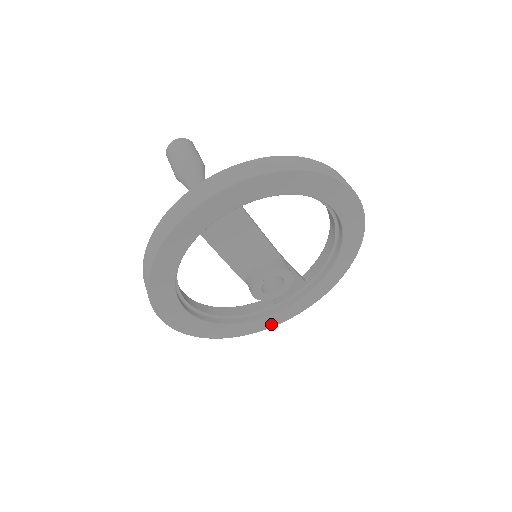
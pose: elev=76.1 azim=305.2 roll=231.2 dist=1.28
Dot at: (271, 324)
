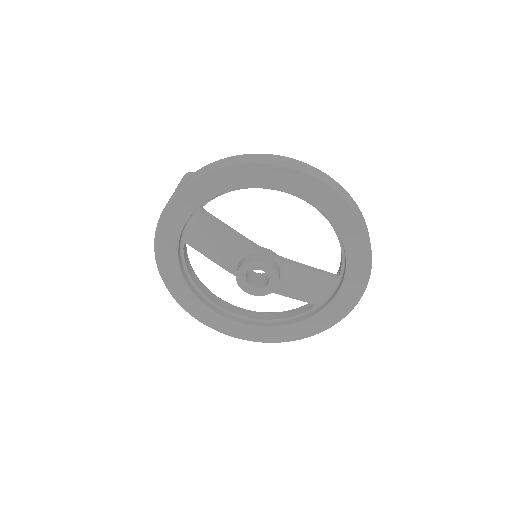
Dot at: (321, 327)
